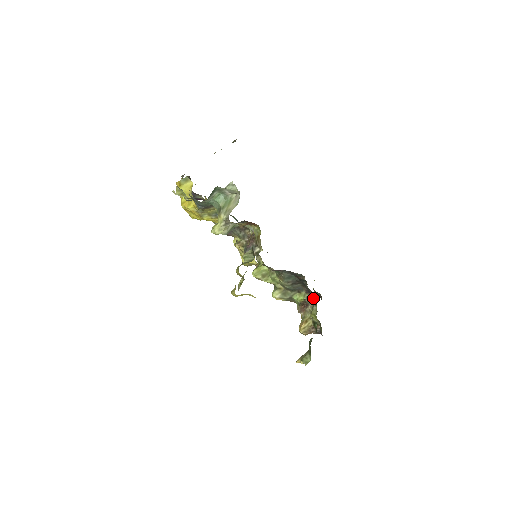
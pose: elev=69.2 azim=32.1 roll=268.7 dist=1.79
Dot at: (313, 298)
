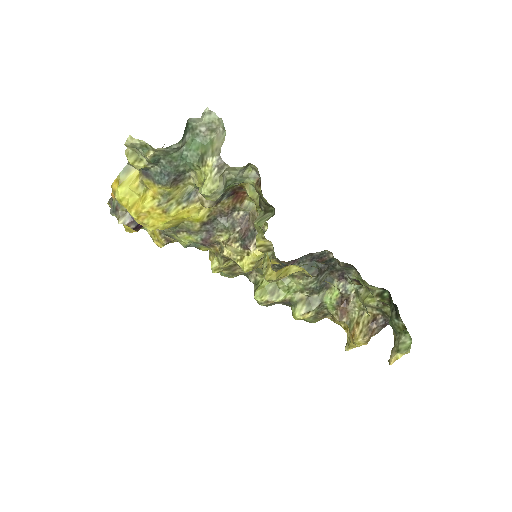
Dot at: occluded
